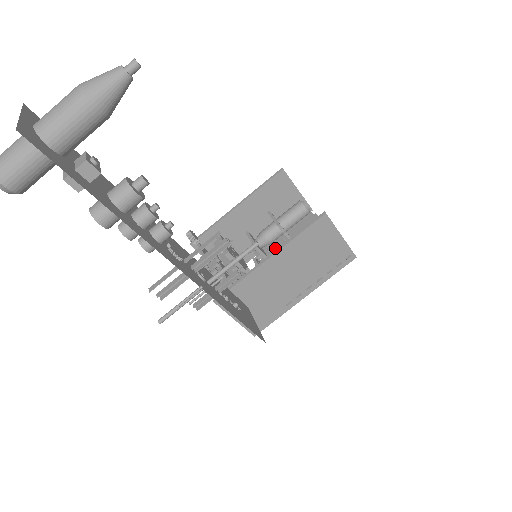
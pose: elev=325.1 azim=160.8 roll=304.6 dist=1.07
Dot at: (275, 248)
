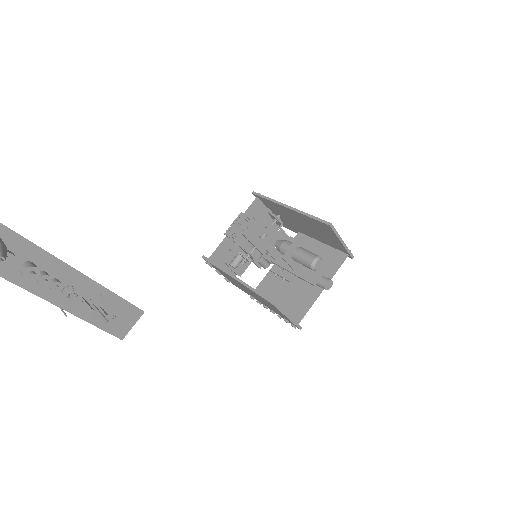
Dot at: occluded
